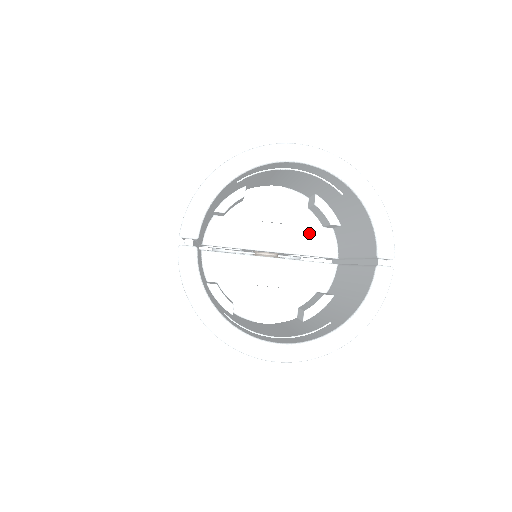
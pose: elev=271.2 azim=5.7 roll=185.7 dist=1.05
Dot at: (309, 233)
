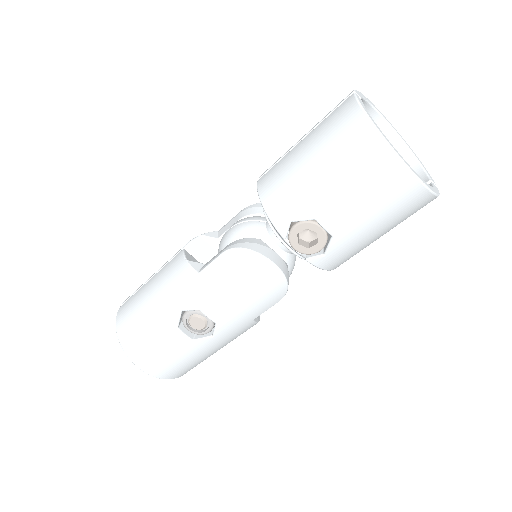
Dot at: occluded
